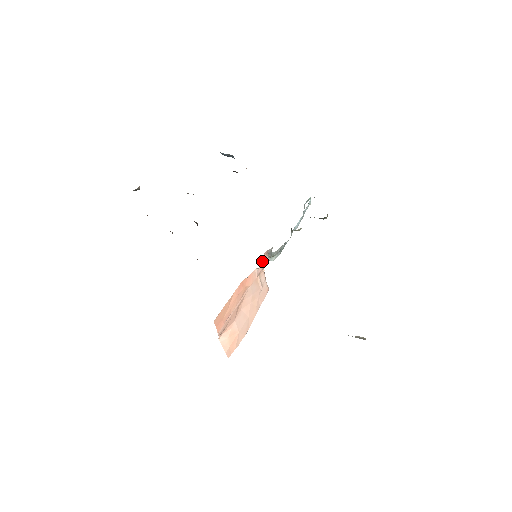
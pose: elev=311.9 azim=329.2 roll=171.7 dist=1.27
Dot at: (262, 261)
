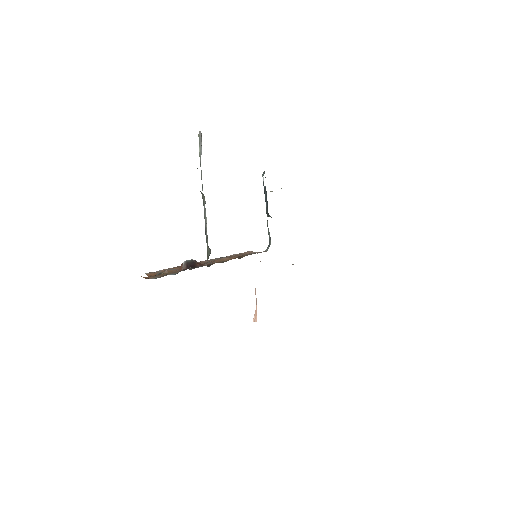
Dot at: occluded
